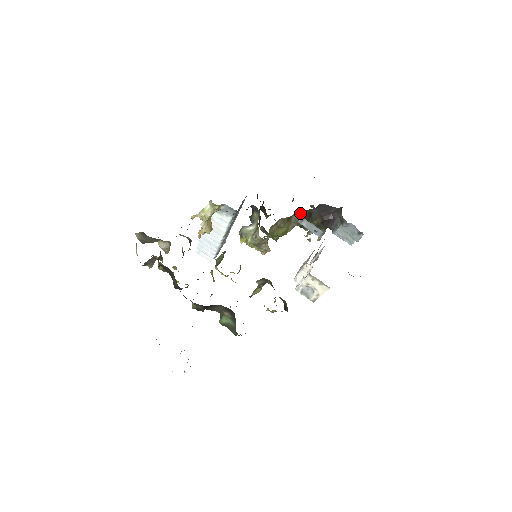
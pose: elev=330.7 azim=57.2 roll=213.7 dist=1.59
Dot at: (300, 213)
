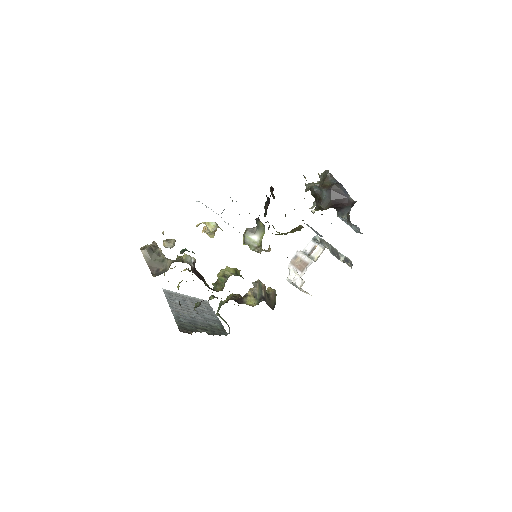
Dot at: (311, 188)
